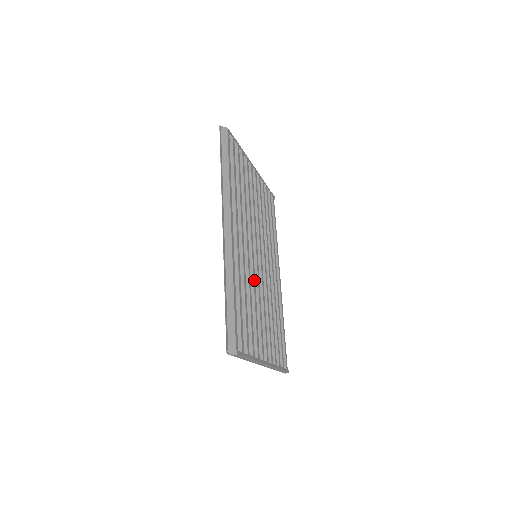
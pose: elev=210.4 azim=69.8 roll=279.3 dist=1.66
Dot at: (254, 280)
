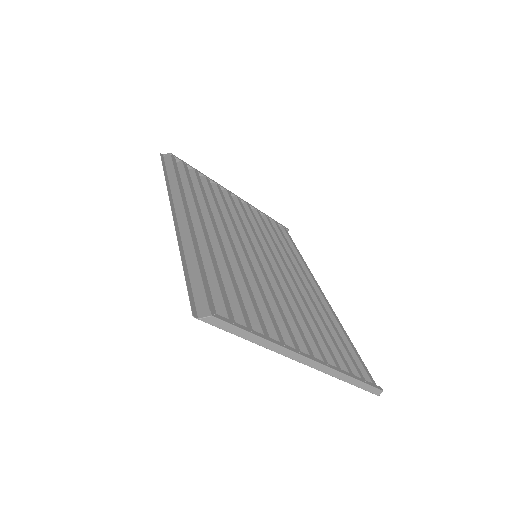
Dot at: (252, 269)
